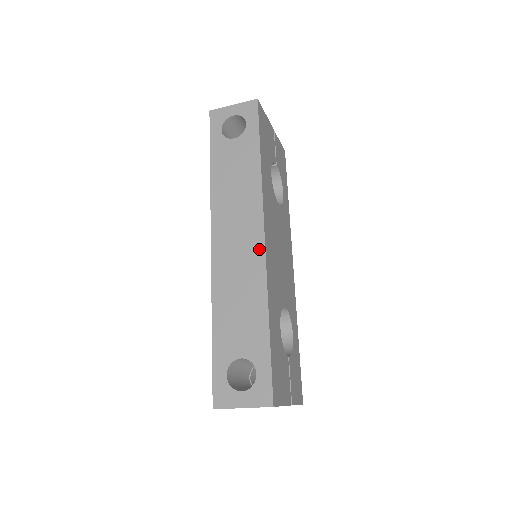
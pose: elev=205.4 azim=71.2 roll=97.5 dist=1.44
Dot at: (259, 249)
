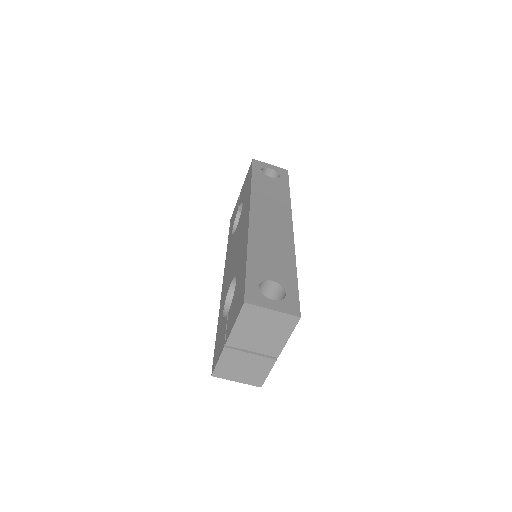
Dot at: (289, 231)
